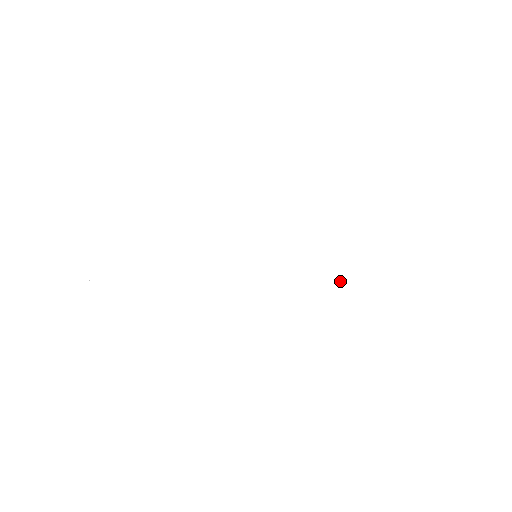
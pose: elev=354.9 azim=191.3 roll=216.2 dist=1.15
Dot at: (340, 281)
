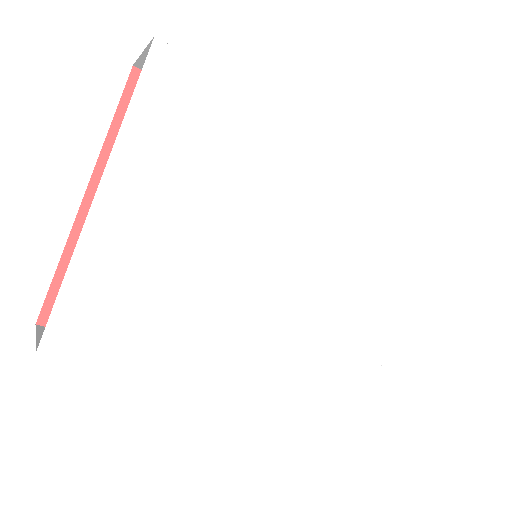
Dot at: (307, 349)
